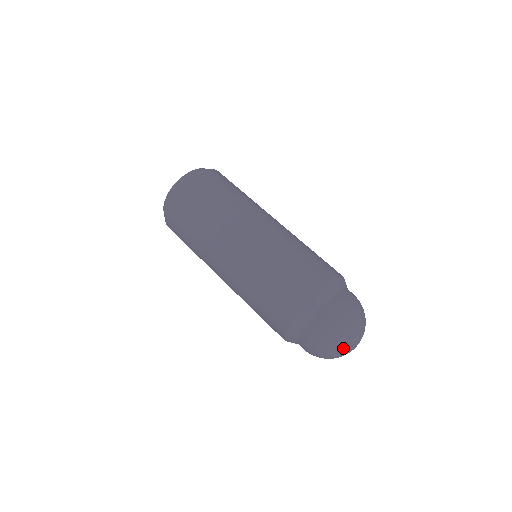
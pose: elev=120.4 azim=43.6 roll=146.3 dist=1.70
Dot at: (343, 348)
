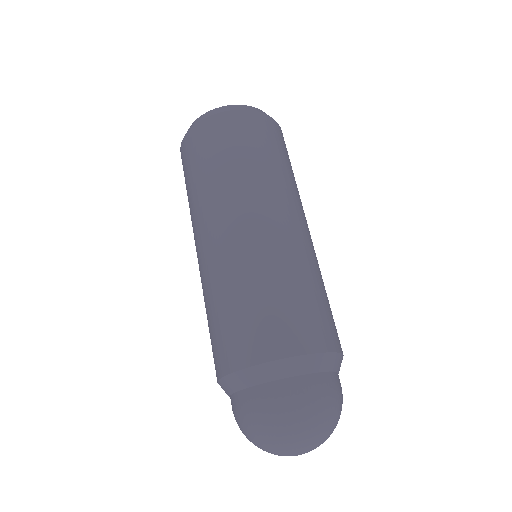
Dot at: (269, 450)
